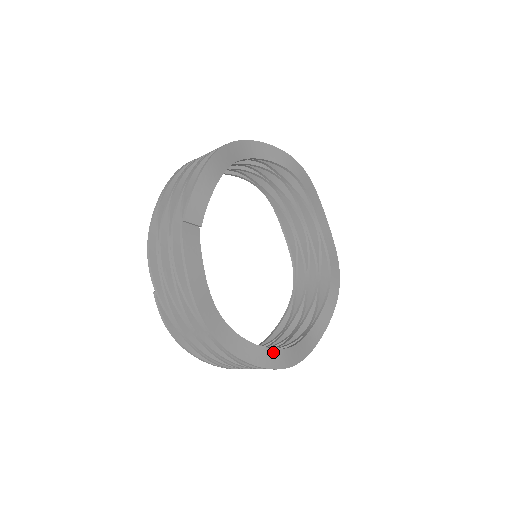
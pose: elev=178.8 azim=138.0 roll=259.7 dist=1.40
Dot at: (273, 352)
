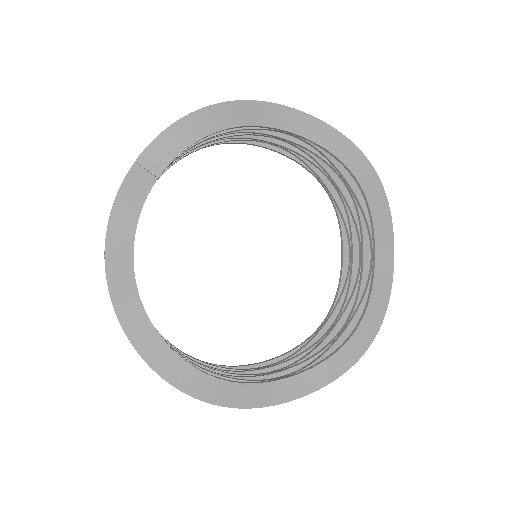
Dot at: (192, 371)
